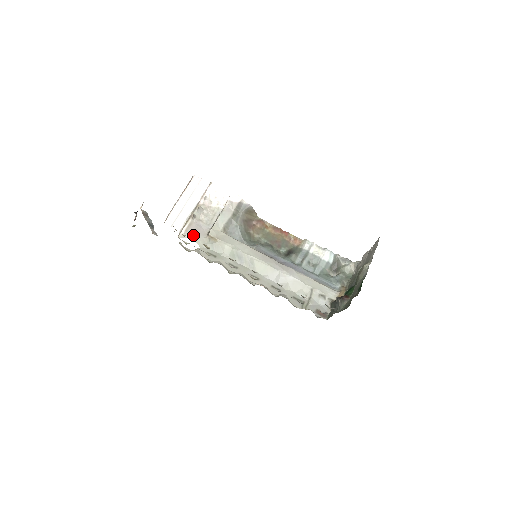
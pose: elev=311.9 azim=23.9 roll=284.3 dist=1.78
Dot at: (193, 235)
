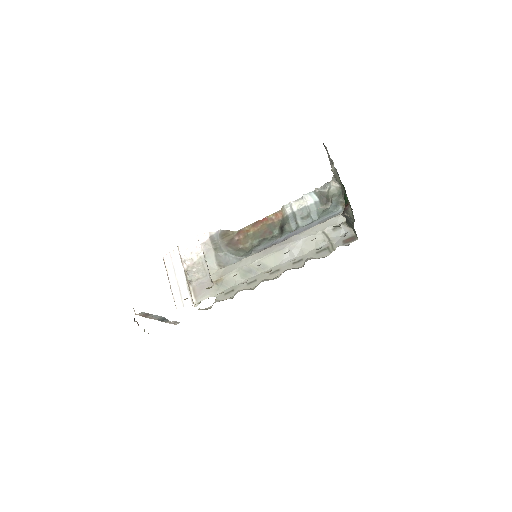
Dot at: (203, 294)
